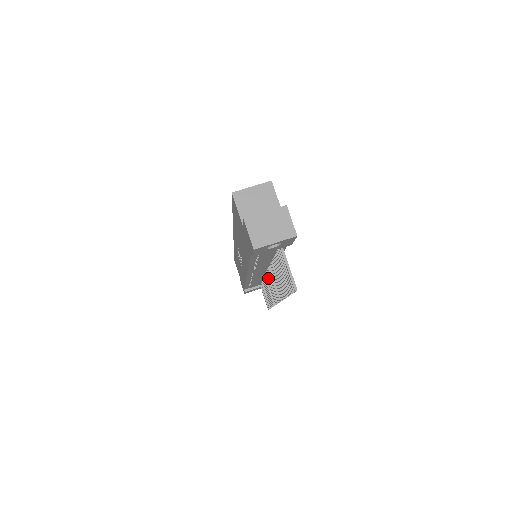
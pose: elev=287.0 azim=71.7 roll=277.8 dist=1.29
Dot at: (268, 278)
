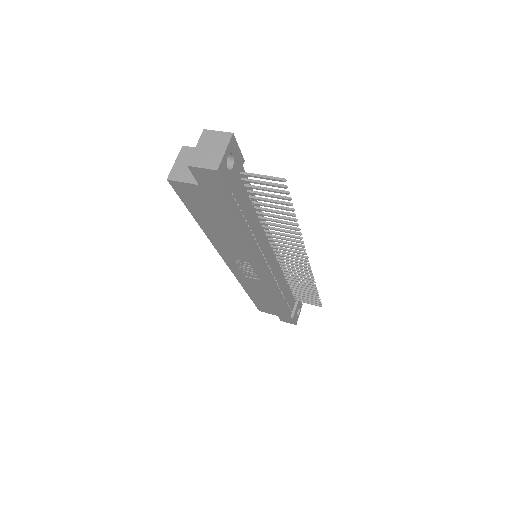
Dot at: (282, 259)
